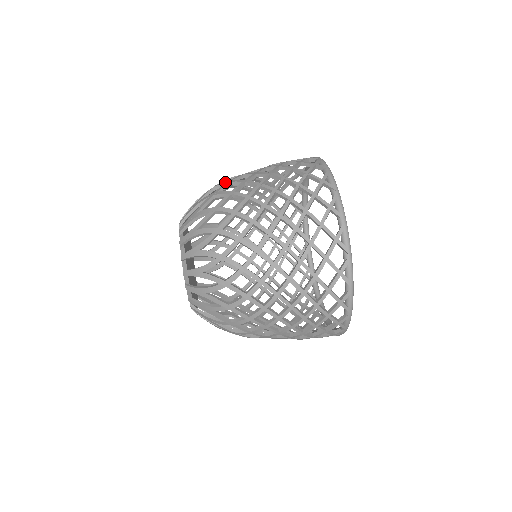
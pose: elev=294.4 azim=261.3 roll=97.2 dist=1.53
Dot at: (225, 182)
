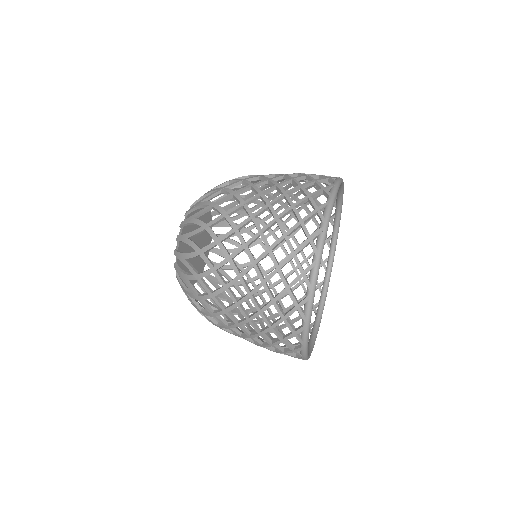
Dot at: (258, 204)
